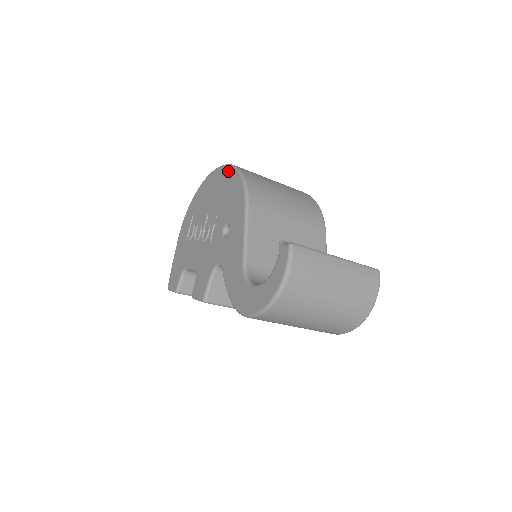
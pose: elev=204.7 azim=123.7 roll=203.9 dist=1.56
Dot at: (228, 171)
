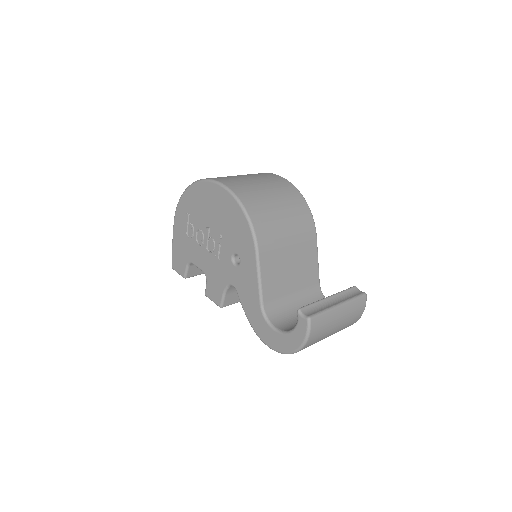
Dot at: (228, 197)
